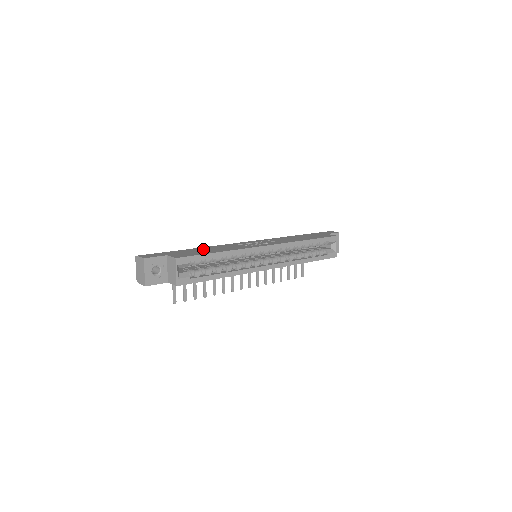
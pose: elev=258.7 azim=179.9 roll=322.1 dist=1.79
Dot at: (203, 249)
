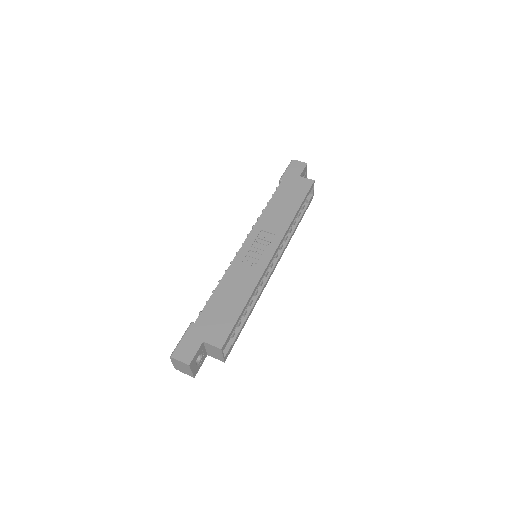
Dot at: (222, 300)
